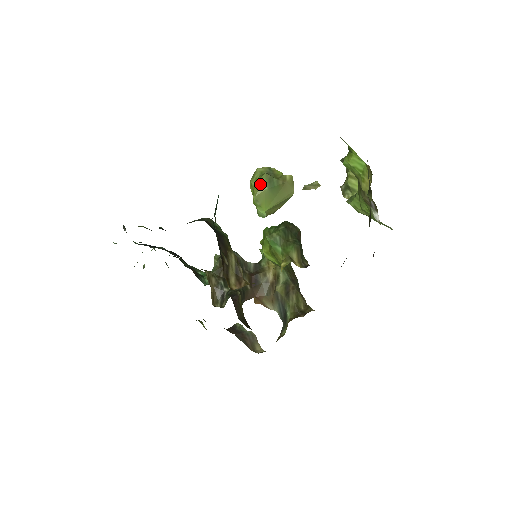
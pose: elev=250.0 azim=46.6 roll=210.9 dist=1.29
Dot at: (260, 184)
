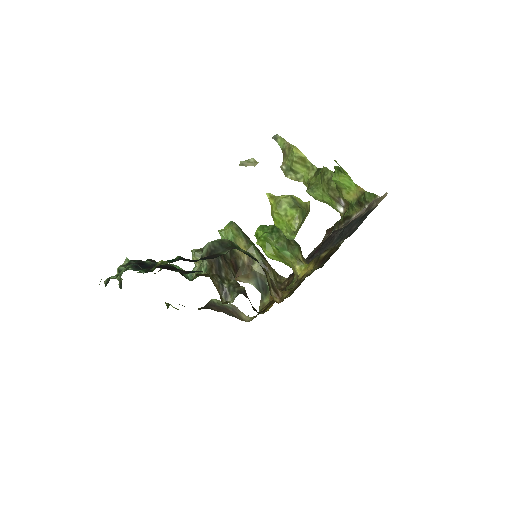
Dot at: (298, 219)
